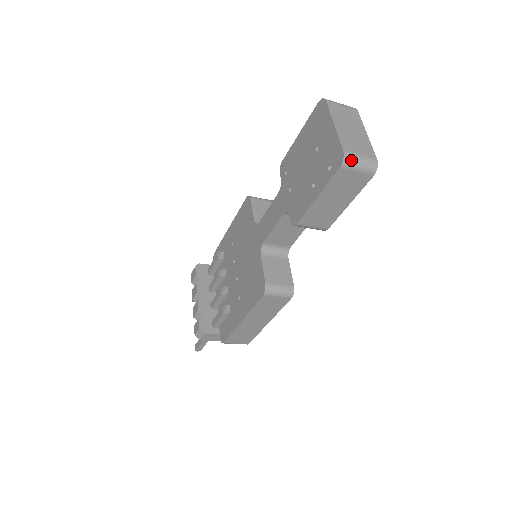
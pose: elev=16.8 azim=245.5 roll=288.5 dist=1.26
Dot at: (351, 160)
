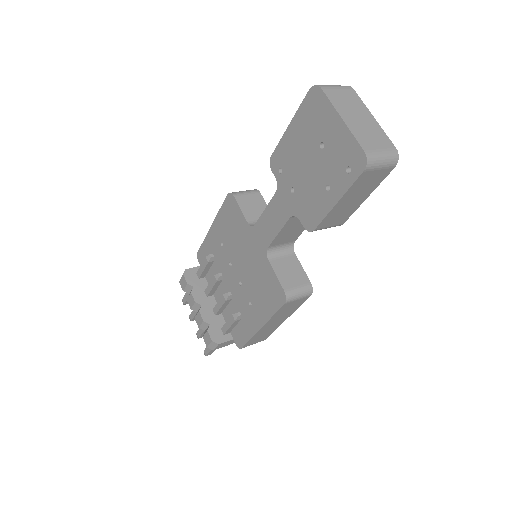
Dot at: (374, 159)
